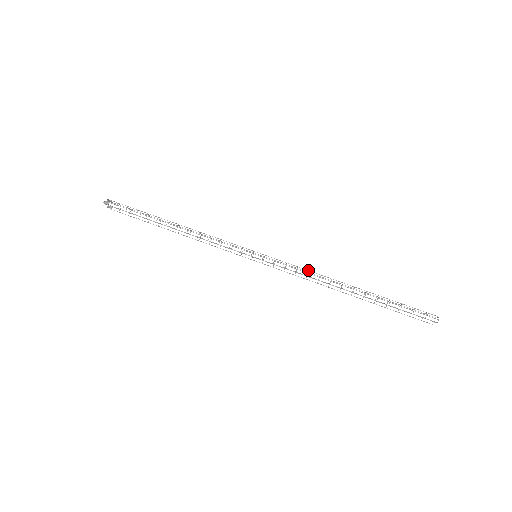
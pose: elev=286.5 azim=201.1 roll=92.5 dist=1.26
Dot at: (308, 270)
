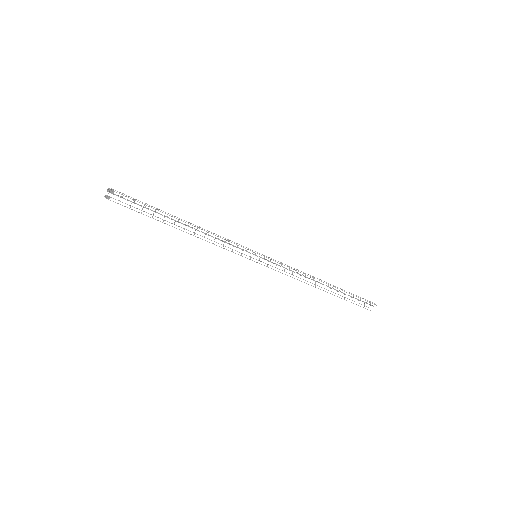
Dot at: (296, 269)
